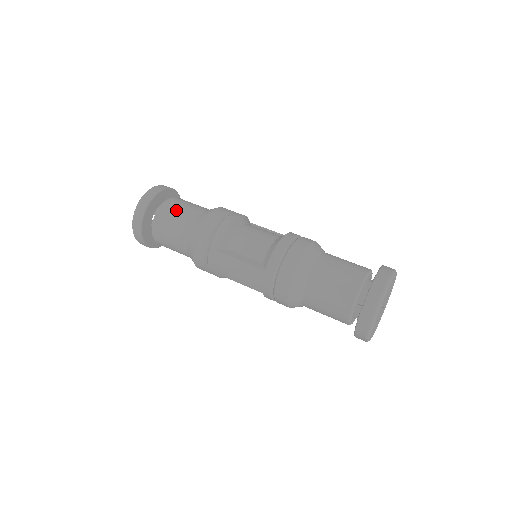
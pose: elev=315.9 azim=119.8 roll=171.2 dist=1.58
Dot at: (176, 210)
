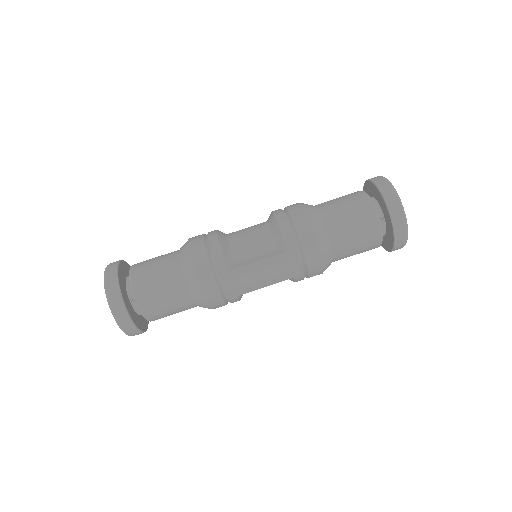
Dot at: (151, 271)
